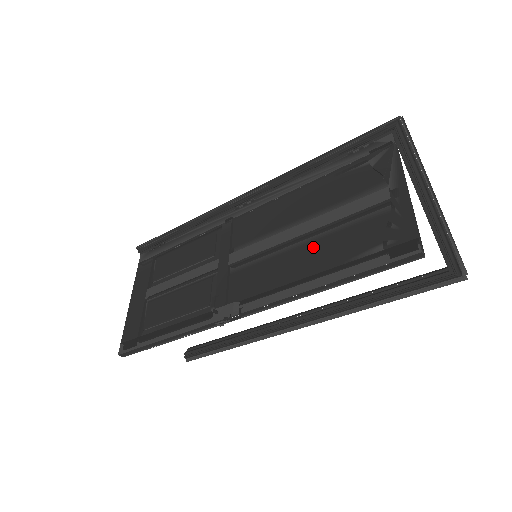
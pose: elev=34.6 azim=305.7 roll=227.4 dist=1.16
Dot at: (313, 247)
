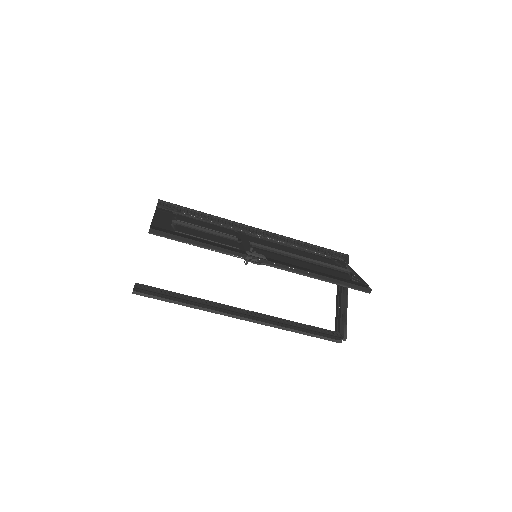
Dot at: (309, 265)
